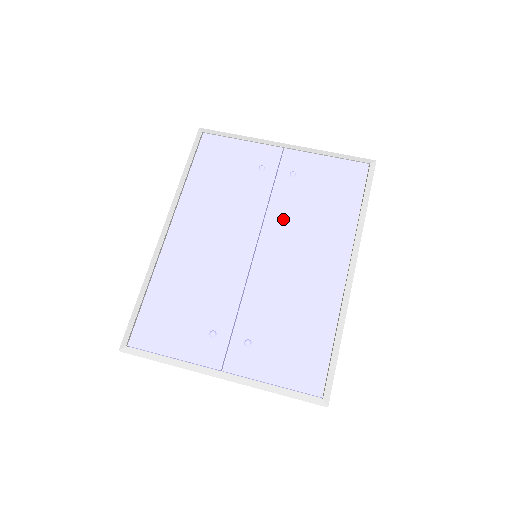
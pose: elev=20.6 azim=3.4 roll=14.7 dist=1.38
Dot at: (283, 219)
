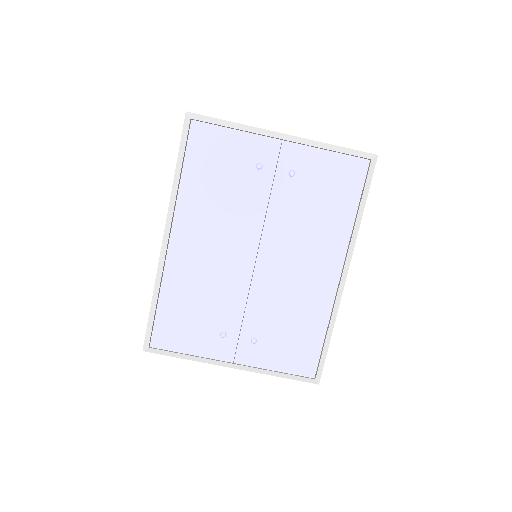
Dot at: (282, 225)
